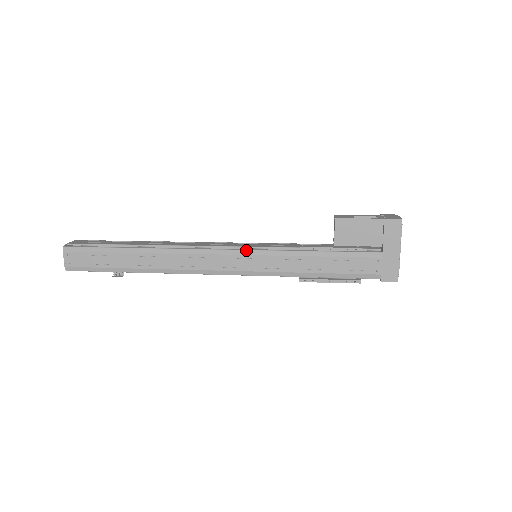
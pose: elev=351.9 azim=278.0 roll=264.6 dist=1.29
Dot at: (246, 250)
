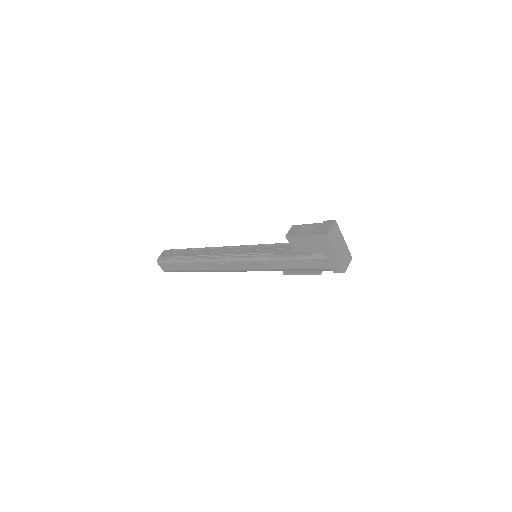
Dot at: (244, 258)
